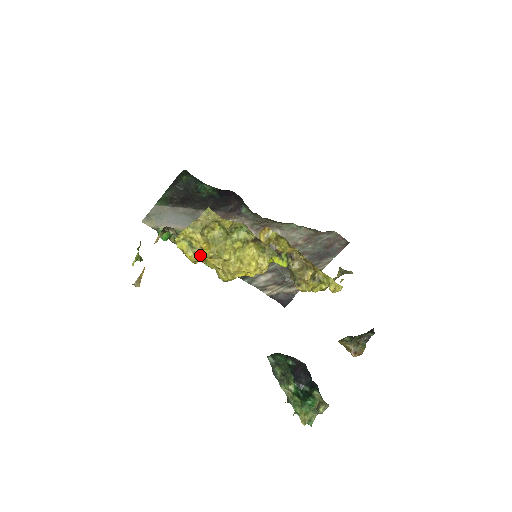
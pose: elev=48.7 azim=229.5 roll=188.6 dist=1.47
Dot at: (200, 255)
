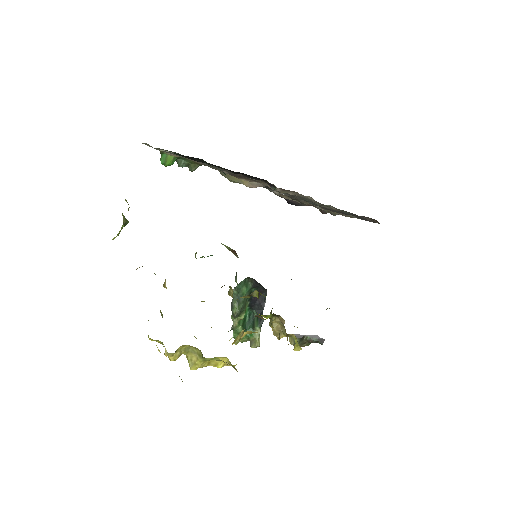
Dot at: occluded
